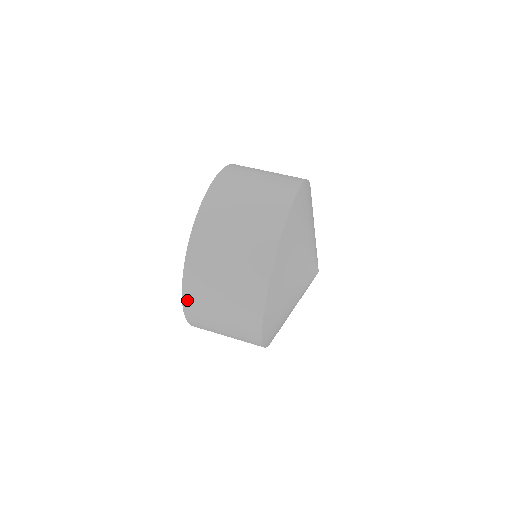
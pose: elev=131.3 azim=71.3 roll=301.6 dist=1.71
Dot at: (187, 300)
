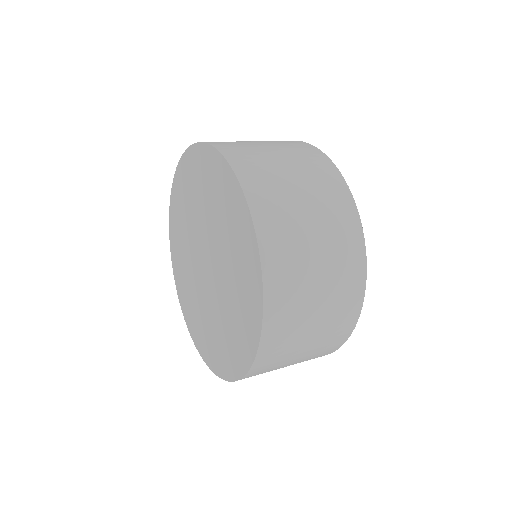
Dot at: (253, 372)
